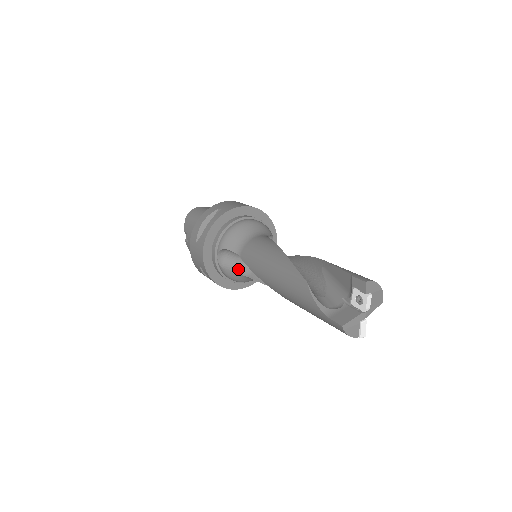
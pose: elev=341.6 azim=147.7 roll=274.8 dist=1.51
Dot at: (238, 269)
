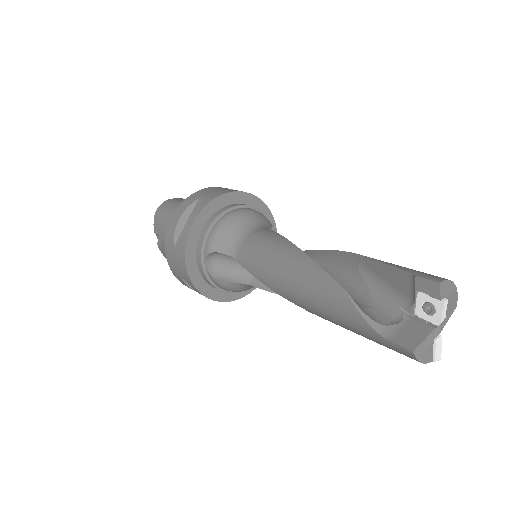
Dot at: (234, 276)
